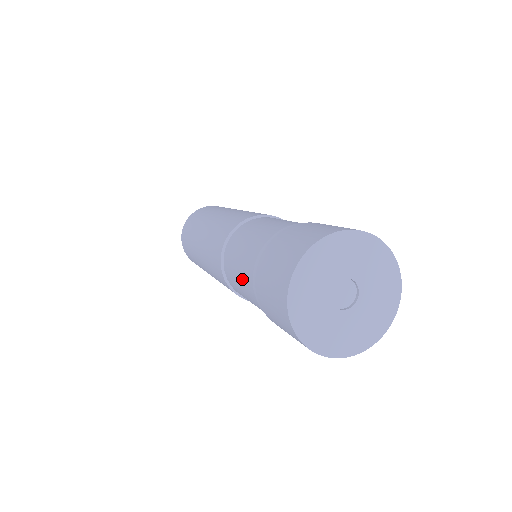
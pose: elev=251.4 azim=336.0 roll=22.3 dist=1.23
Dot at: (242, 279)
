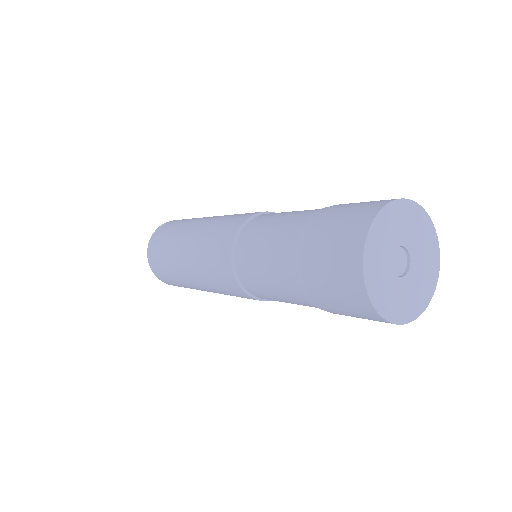
Dot at: (272, 253)
